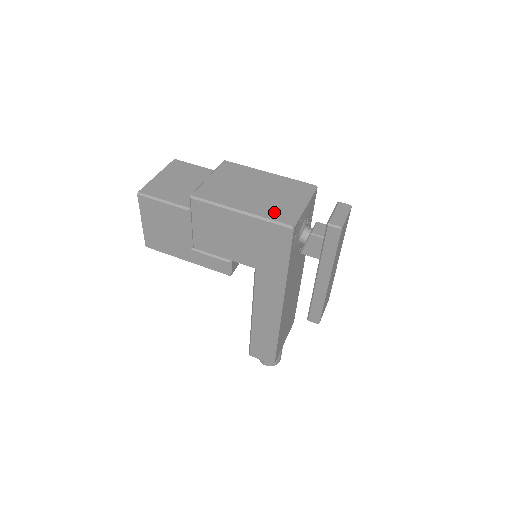
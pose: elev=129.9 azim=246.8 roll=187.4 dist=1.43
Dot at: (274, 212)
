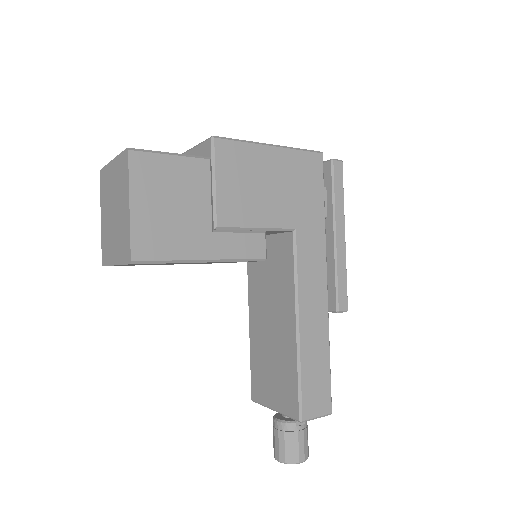
Dot at: occluded
